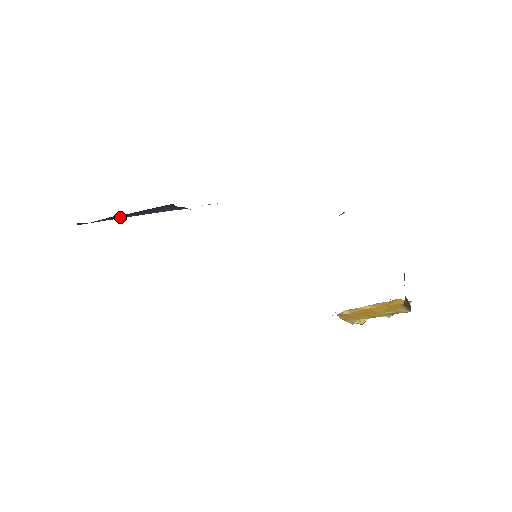
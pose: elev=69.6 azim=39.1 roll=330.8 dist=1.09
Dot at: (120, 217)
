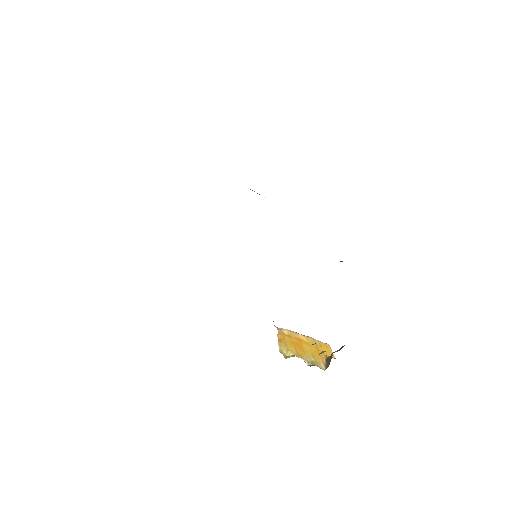
Dot at: occluded
